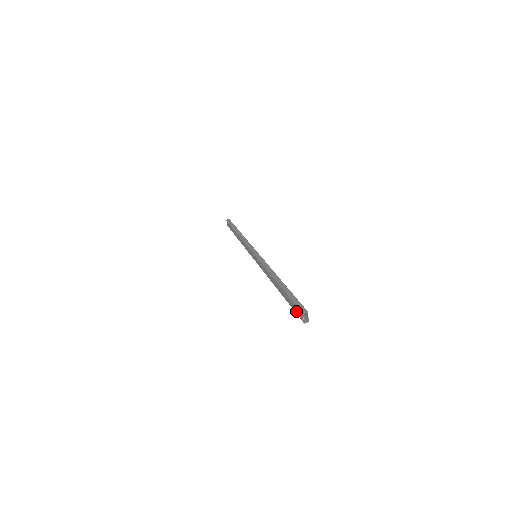
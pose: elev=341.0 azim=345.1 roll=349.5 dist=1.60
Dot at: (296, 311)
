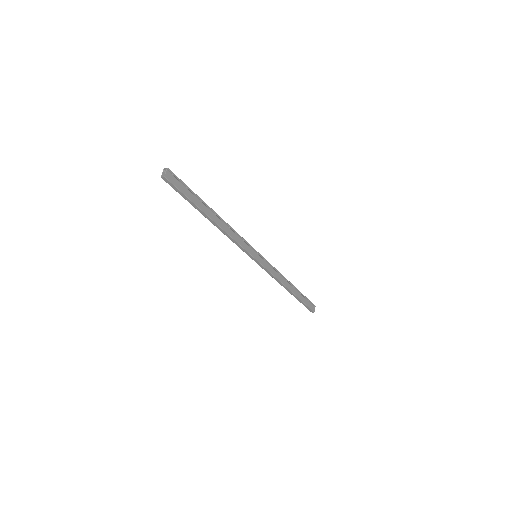
Dot at: (174, 186)
